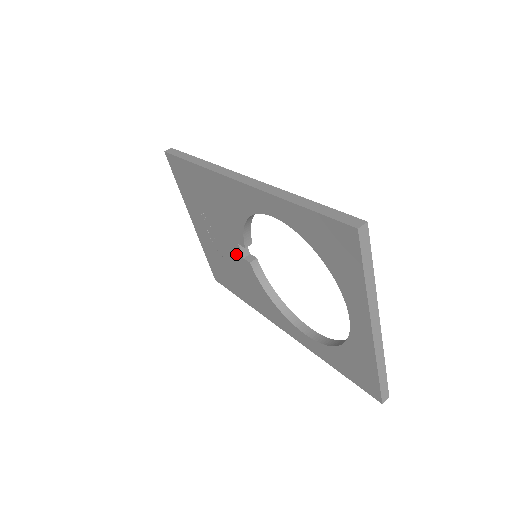
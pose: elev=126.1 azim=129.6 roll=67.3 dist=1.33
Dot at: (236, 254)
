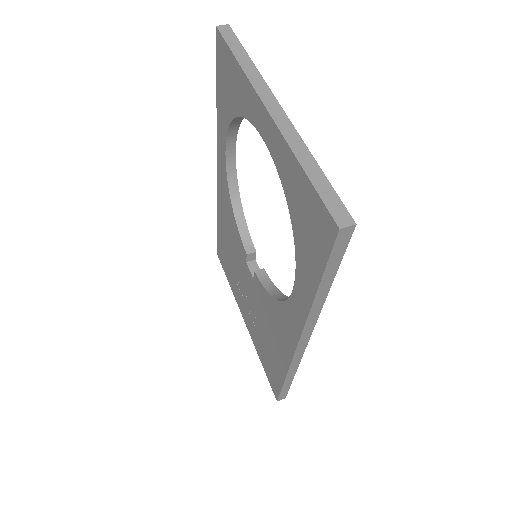
Dot at: (252, 286)
